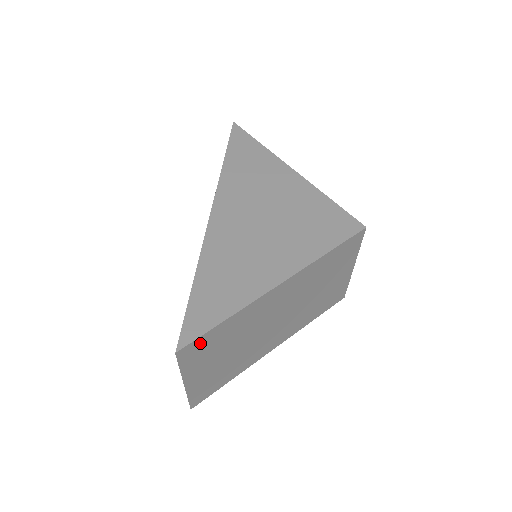
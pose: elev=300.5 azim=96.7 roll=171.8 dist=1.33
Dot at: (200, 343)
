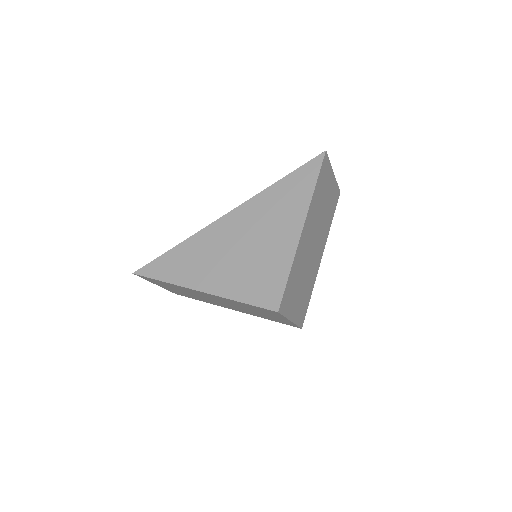
Dot at: (150, 279)
